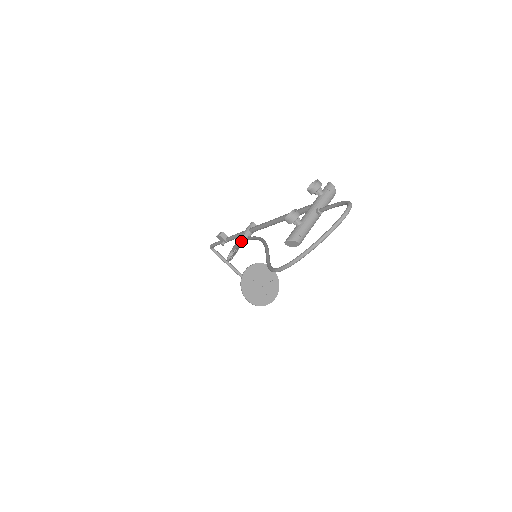
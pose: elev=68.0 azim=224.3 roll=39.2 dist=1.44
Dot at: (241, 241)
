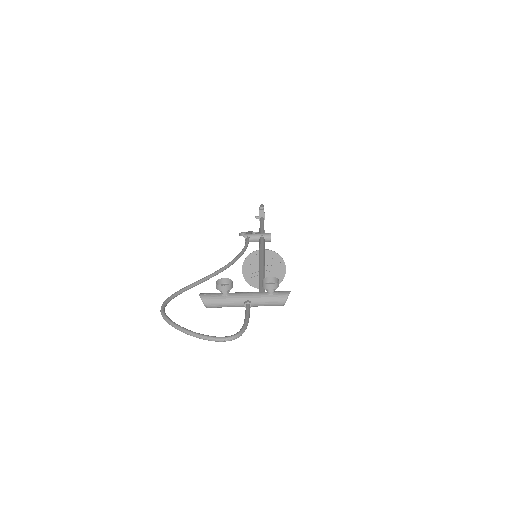
Dot at: (246, 238)
